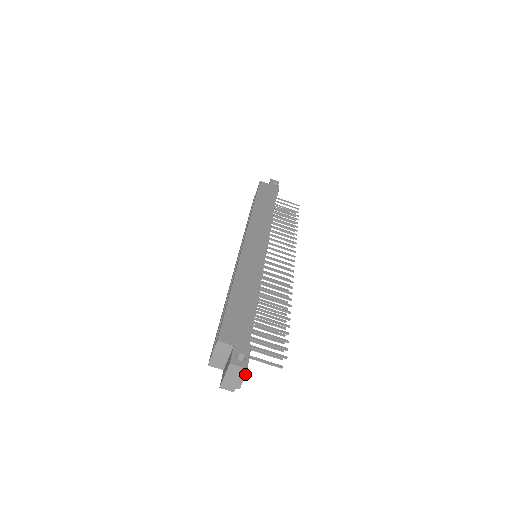
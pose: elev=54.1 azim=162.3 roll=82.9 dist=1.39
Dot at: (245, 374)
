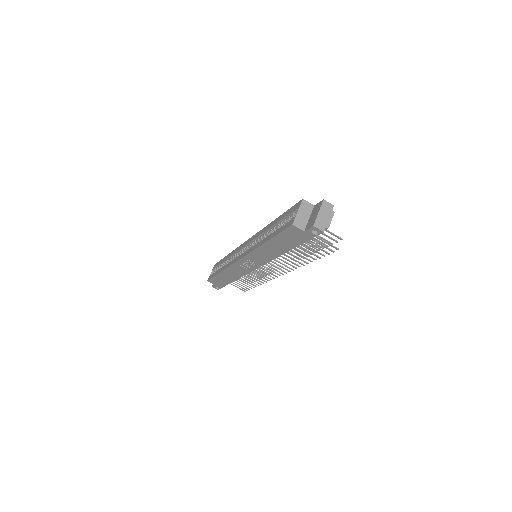
Dot at: (333, 212)
